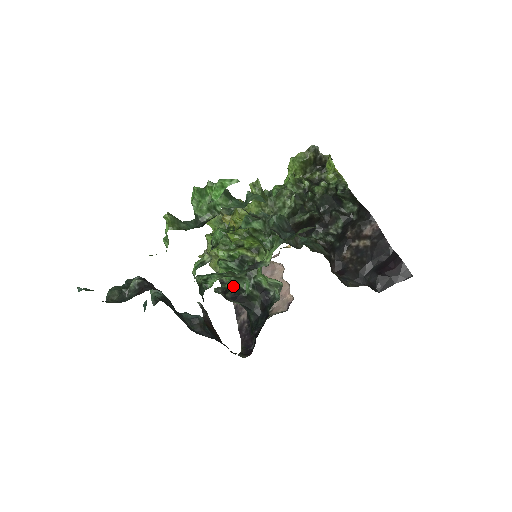
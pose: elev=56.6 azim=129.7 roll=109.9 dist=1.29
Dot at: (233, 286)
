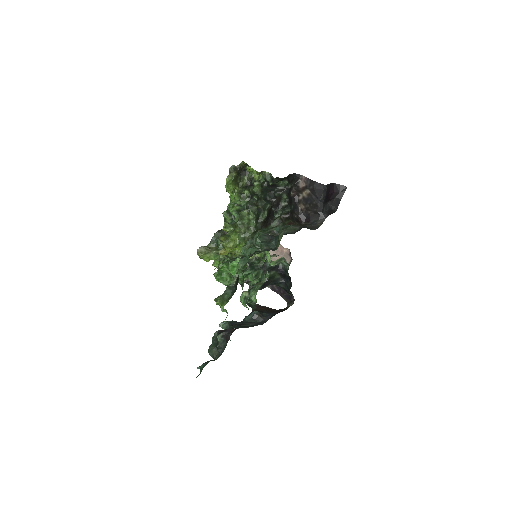
Dot at: (257, 280)
